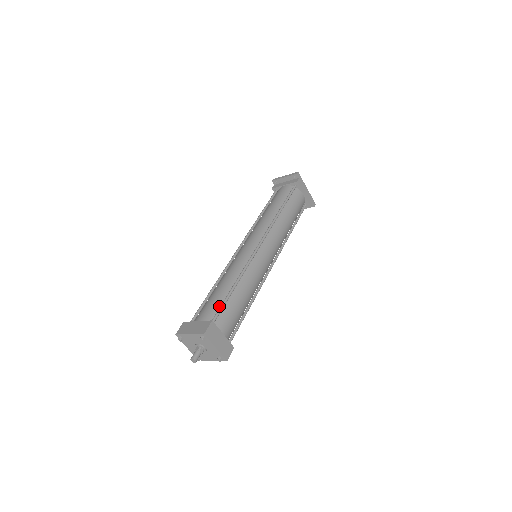
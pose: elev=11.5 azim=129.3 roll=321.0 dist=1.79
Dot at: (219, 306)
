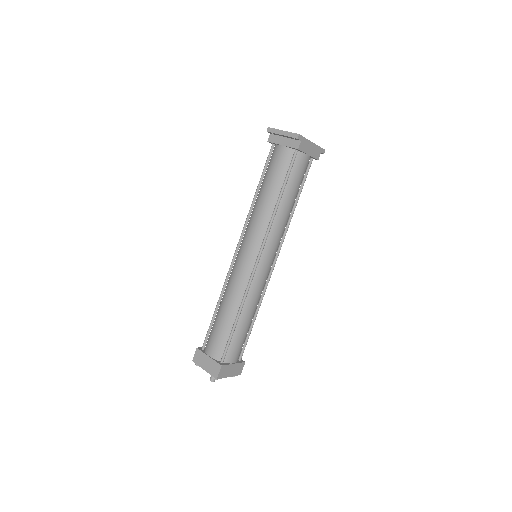
Dot at: (225, 342)
